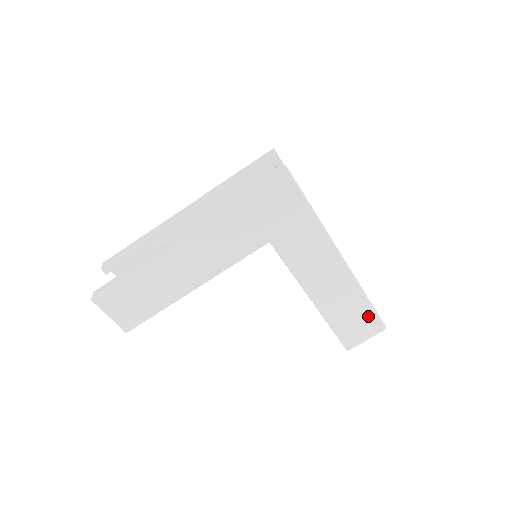
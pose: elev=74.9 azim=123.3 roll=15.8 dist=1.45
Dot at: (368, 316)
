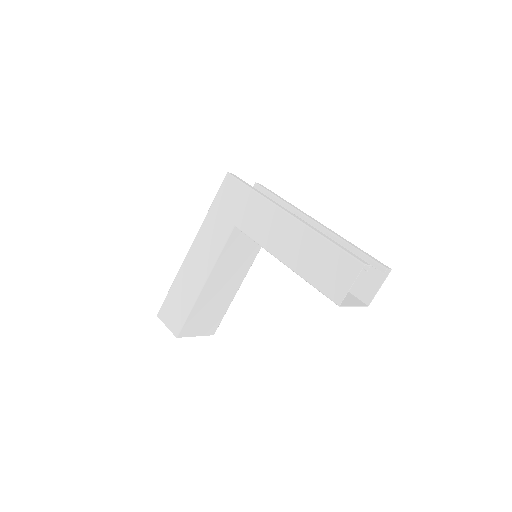
Dot at: (337, 257)
